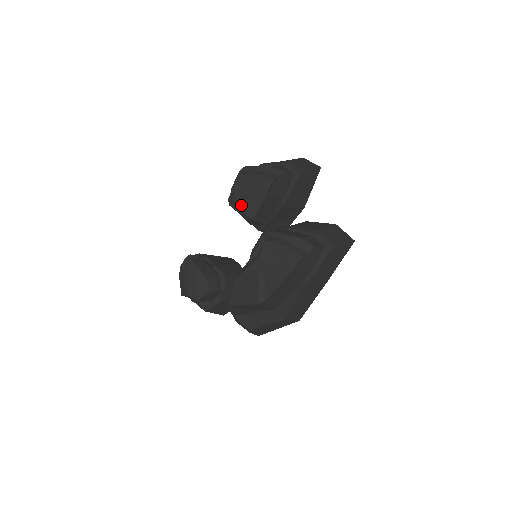
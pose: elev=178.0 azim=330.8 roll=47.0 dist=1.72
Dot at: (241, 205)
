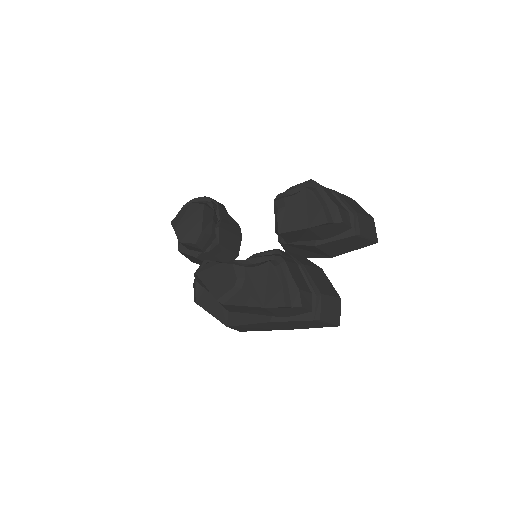
Dot at: (282, 212)
